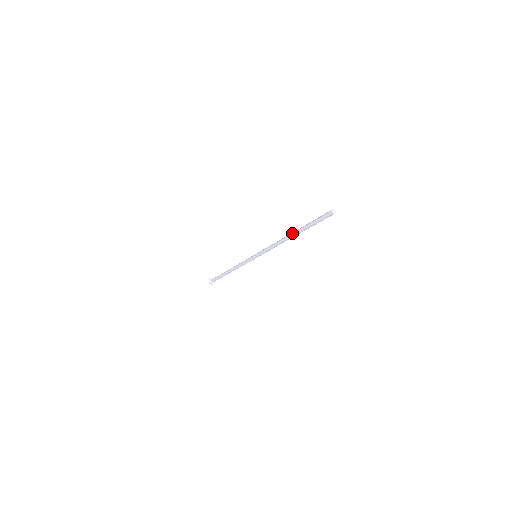
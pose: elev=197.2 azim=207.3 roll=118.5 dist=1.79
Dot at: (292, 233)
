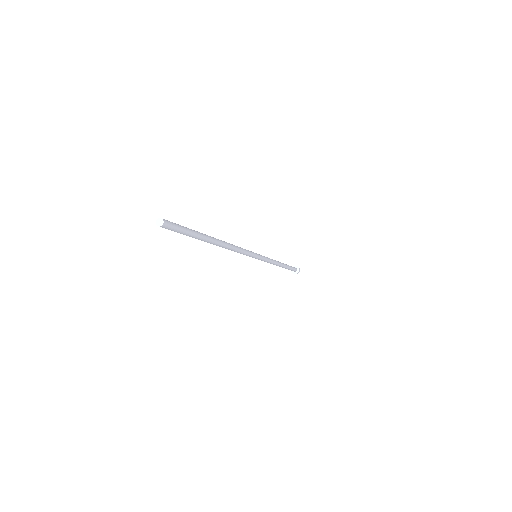
Dot at: occluded
